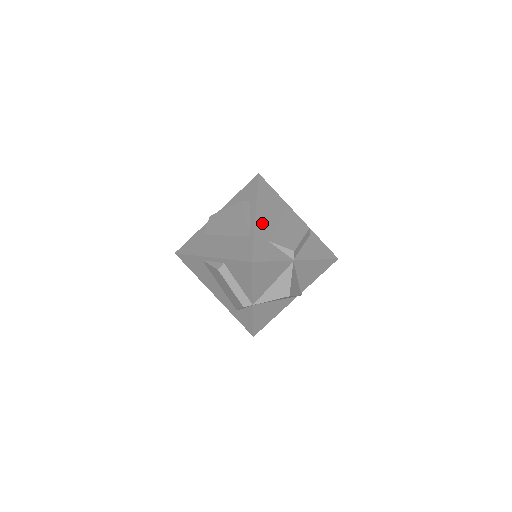
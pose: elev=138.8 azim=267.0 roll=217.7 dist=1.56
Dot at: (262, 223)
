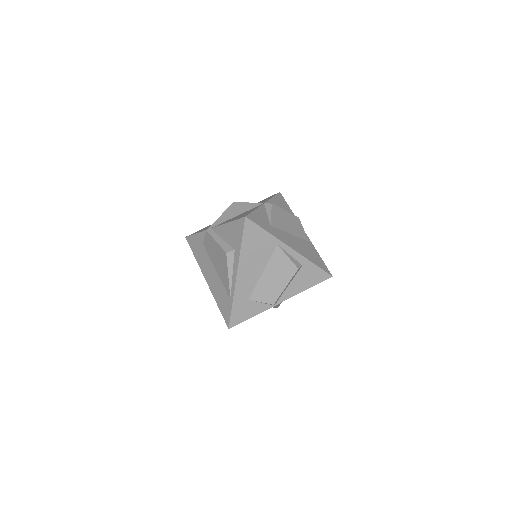
Dot at: (243, 283)
